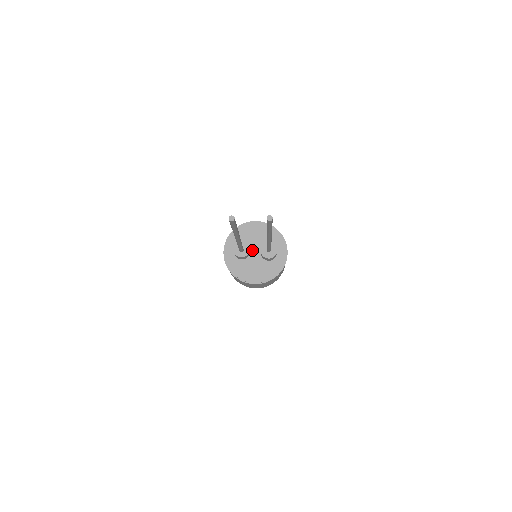
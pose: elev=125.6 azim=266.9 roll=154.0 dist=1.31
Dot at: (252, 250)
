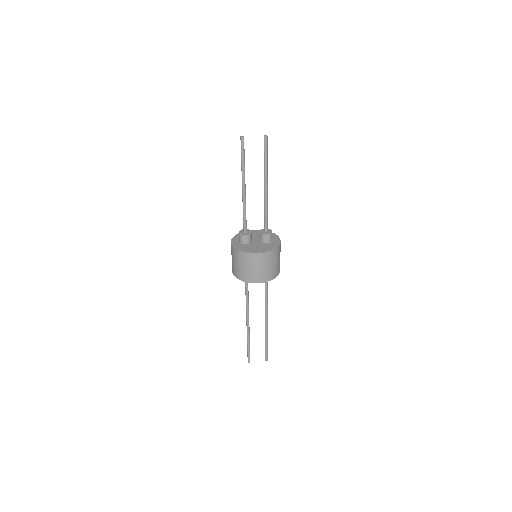
Dot at: (253, 240)
